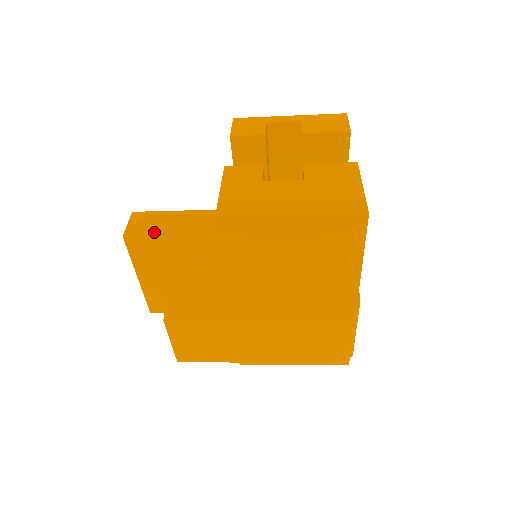
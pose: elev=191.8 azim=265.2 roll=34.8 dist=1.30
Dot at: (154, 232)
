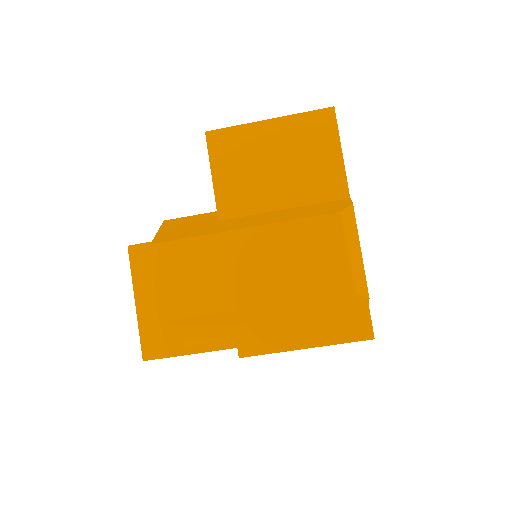
Dot at: occluded
